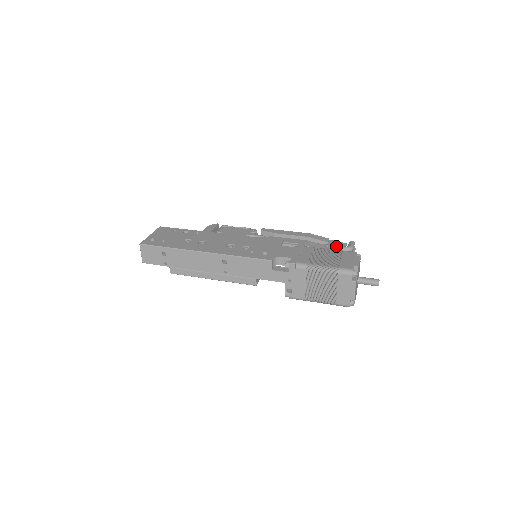
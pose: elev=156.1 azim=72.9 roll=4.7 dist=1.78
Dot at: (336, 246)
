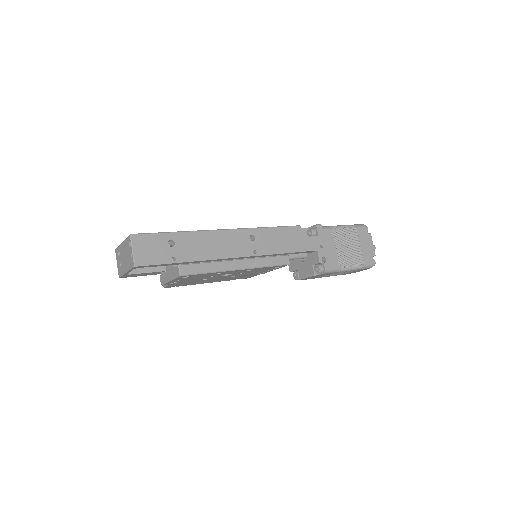
Dot at: occluded
